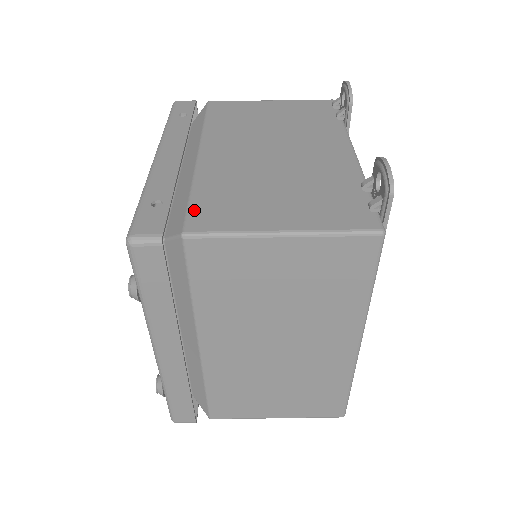
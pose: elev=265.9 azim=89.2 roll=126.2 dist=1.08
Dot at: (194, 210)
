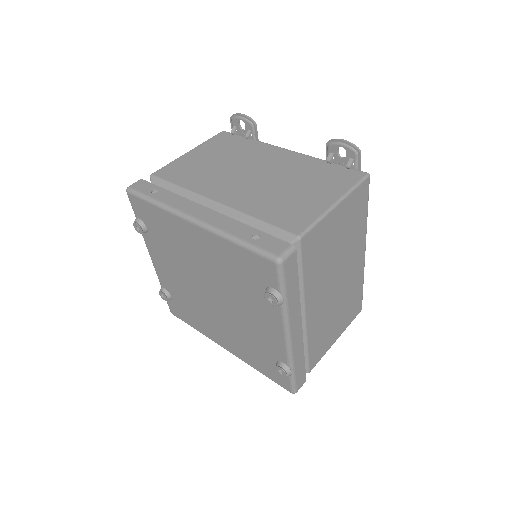
Dot at: (281, 225)
